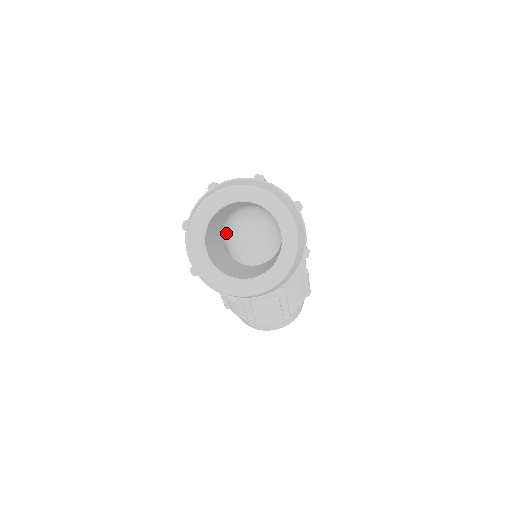
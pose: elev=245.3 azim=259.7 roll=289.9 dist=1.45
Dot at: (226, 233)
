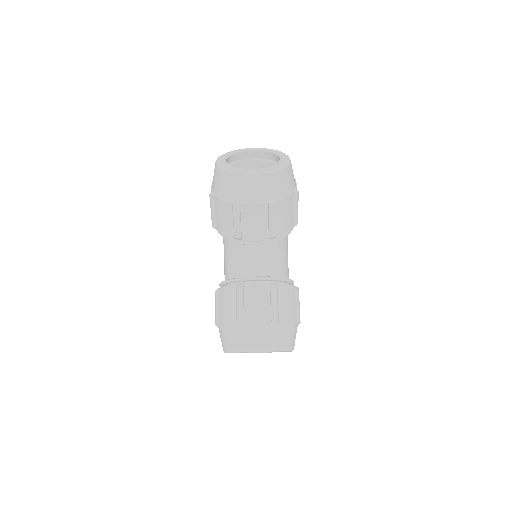
Dot at: occluded
